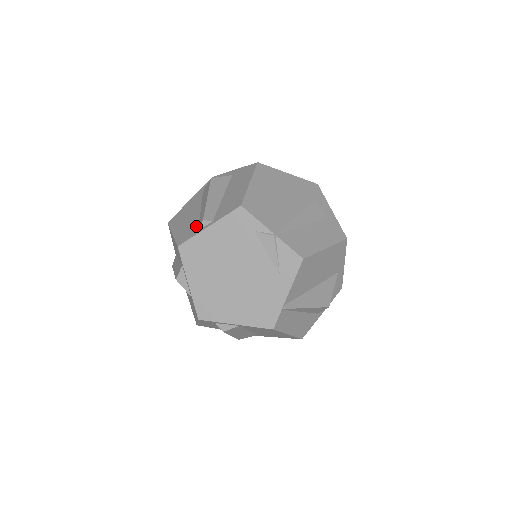
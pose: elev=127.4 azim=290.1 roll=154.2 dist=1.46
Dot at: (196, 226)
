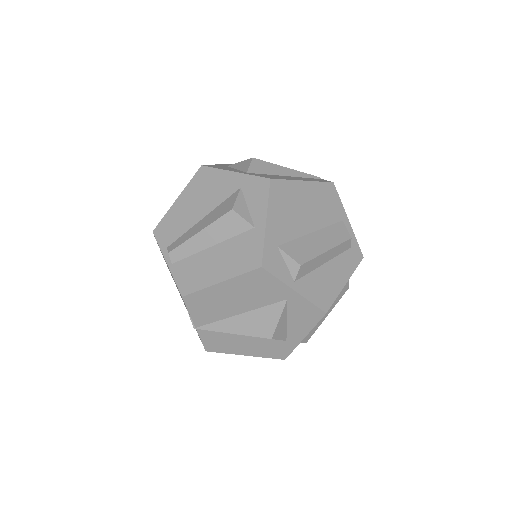
Dot at: (174, 238)
